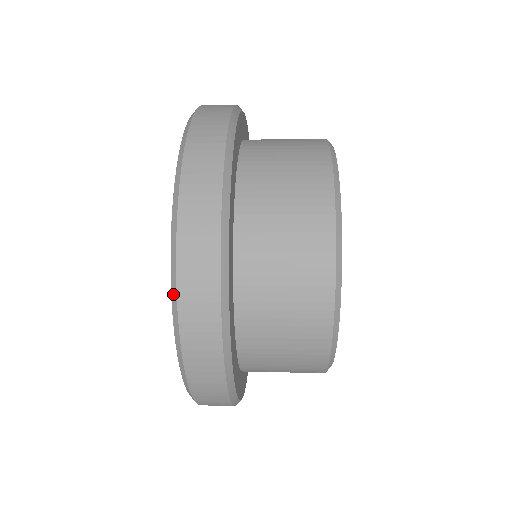
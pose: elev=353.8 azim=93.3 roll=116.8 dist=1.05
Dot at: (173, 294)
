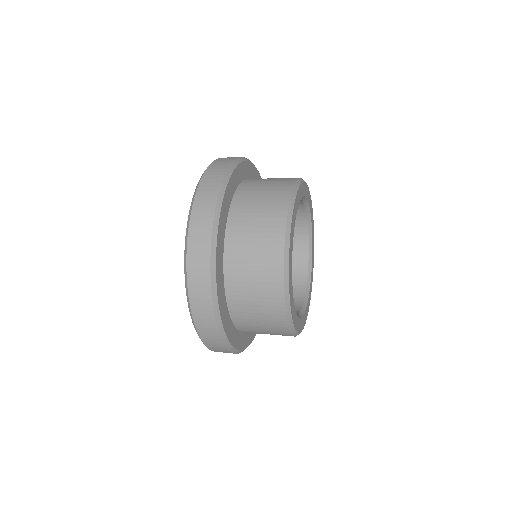
Dot at: occluded
